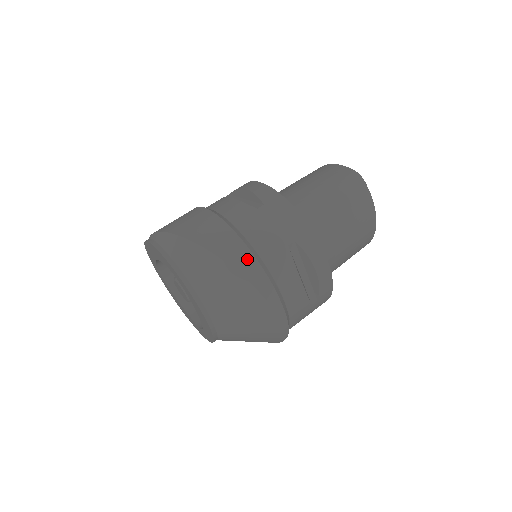
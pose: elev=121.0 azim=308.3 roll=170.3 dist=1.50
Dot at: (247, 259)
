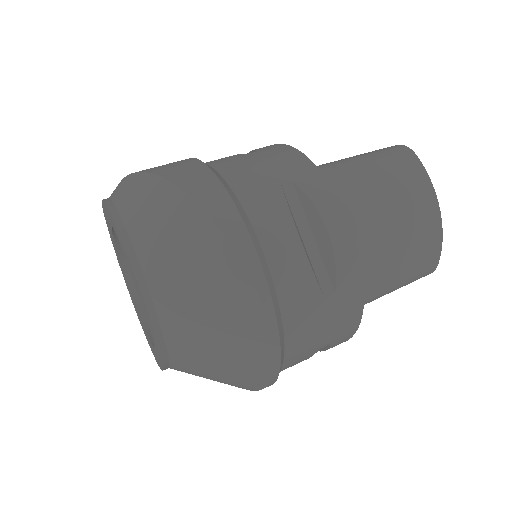
Dot at: (209, 185)
